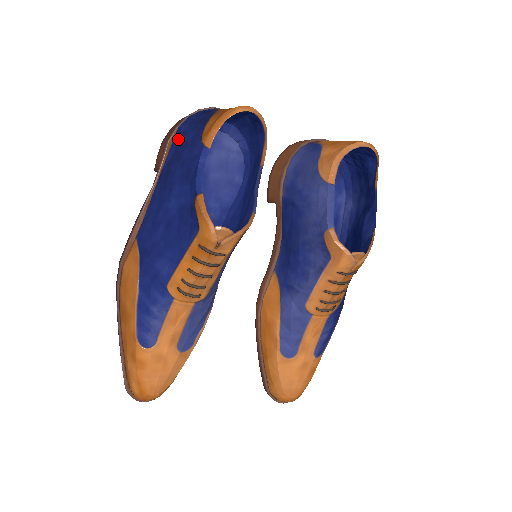
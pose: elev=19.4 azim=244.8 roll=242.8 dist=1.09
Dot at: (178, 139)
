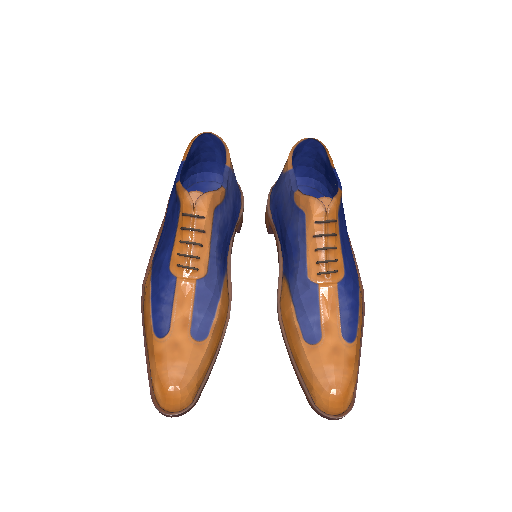
Dot at: occluded
